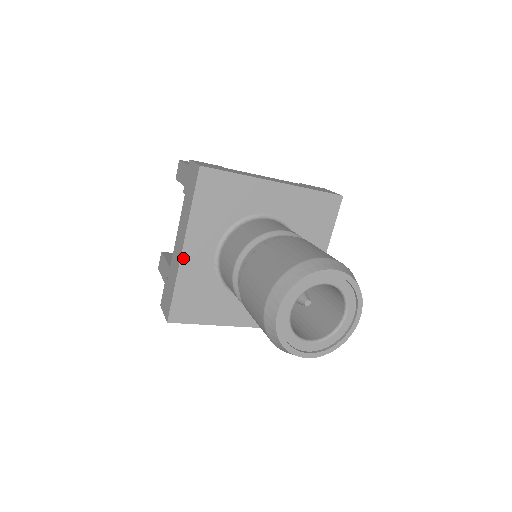
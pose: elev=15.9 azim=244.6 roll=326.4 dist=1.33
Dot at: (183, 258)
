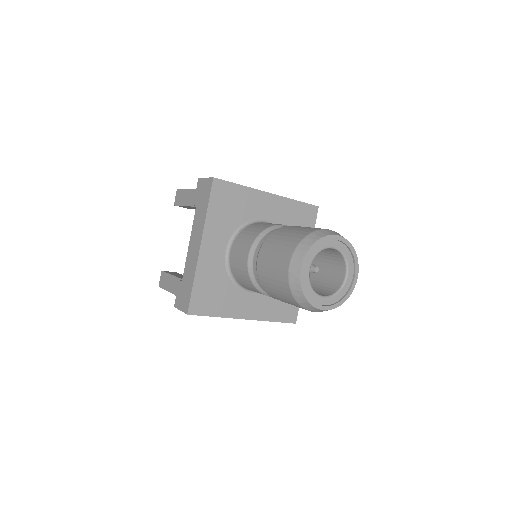
Dot at: (200, 255)
